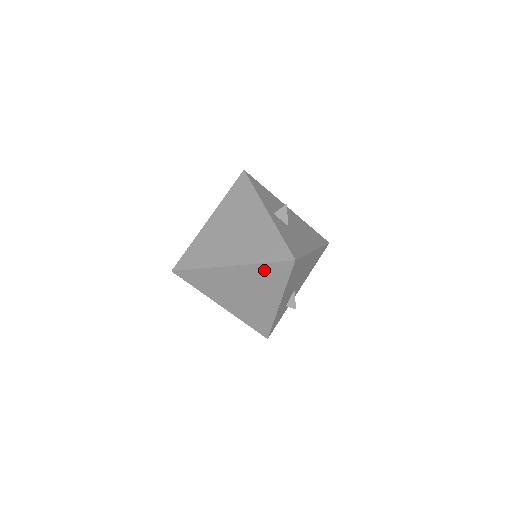
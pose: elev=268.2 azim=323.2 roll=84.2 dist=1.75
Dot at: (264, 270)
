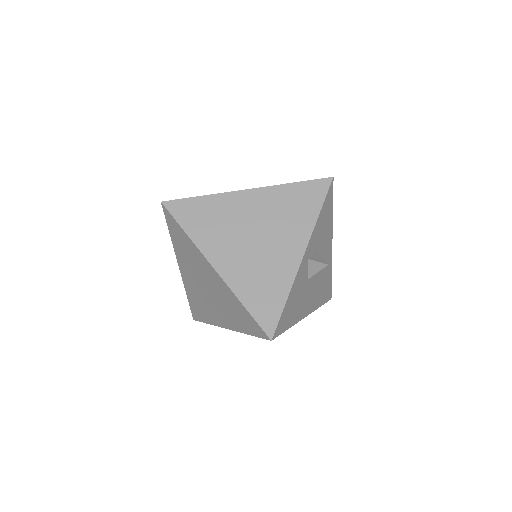
Dot at: (239, 307)
